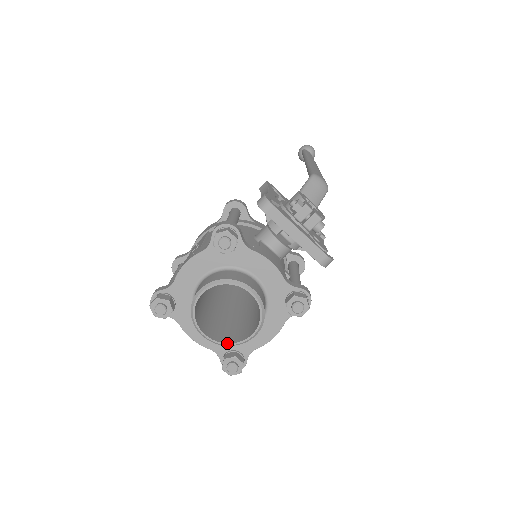
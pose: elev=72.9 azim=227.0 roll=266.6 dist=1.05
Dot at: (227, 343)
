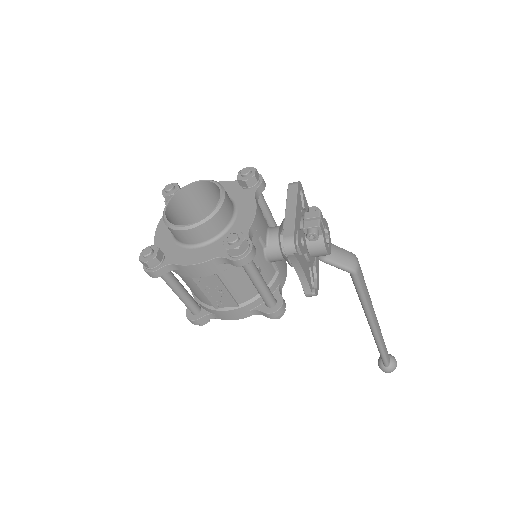
Dot at: (168, 221)
